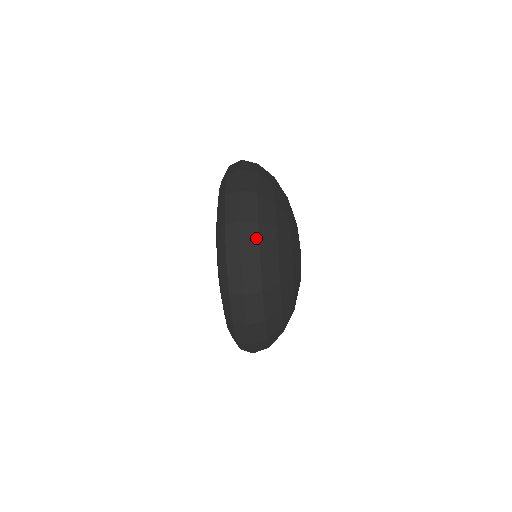
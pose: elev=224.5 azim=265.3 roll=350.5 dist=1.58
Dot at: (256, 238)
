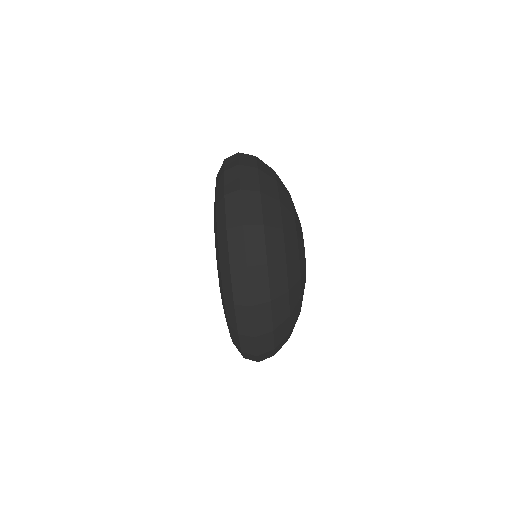
Dot at: occluded
